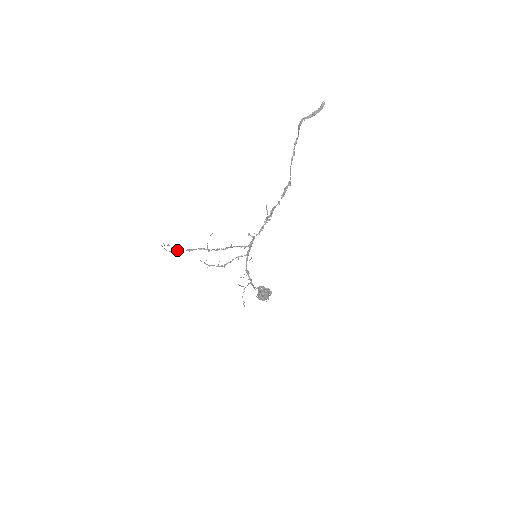
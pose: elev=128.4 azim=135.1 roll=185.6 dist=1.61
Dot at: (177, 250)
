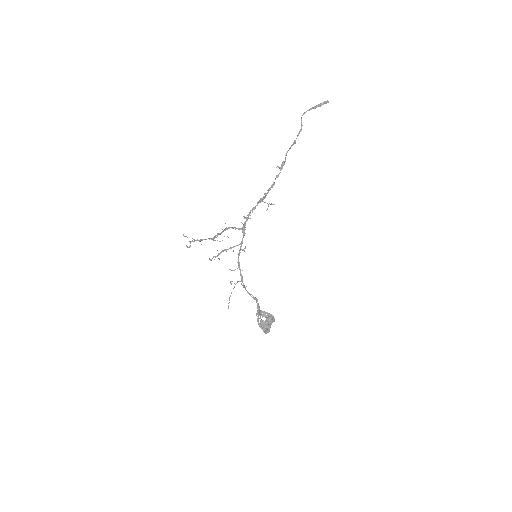
Dot at: (191, 241)
